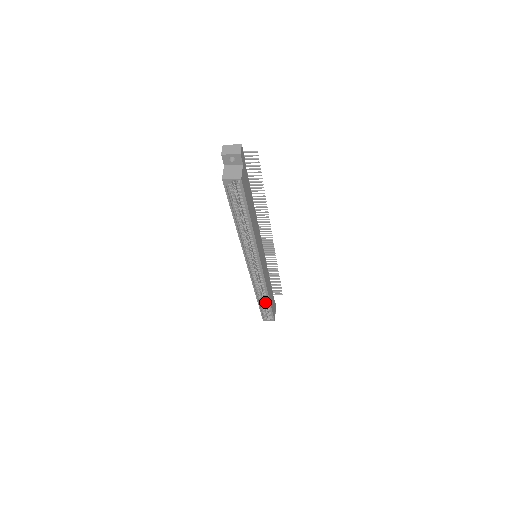
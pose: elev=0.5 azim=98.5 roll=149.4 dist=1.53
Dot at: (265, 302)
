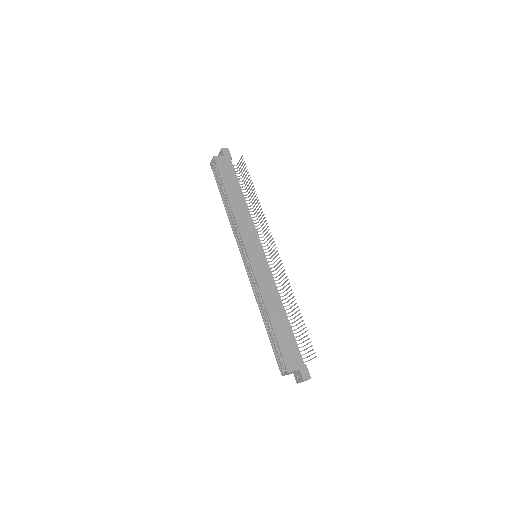
Dot at: occluded
